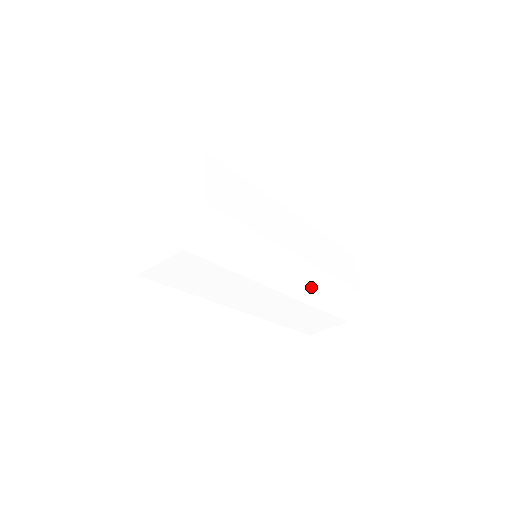
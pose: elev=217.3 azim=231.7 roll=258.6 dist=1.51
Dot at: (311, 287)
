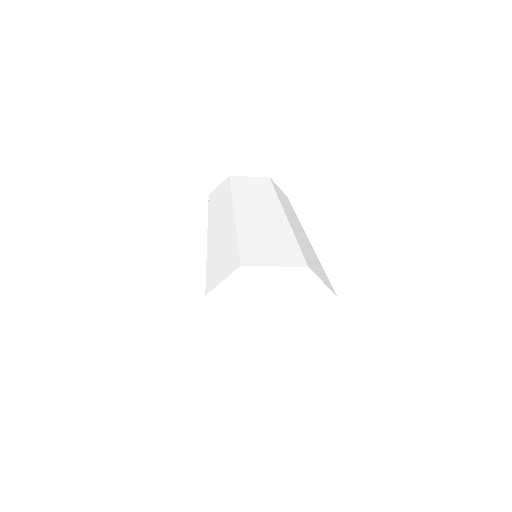
Dot at: occluded
